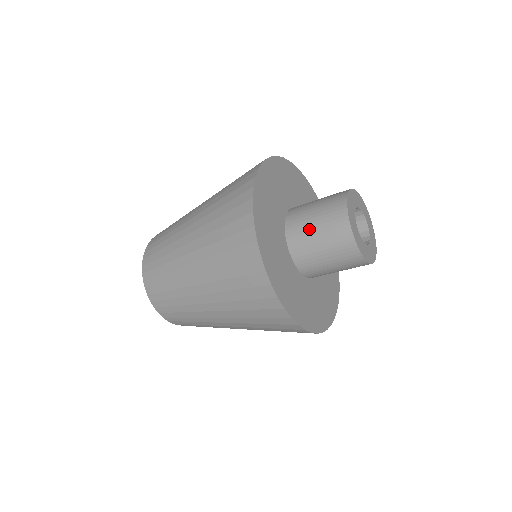
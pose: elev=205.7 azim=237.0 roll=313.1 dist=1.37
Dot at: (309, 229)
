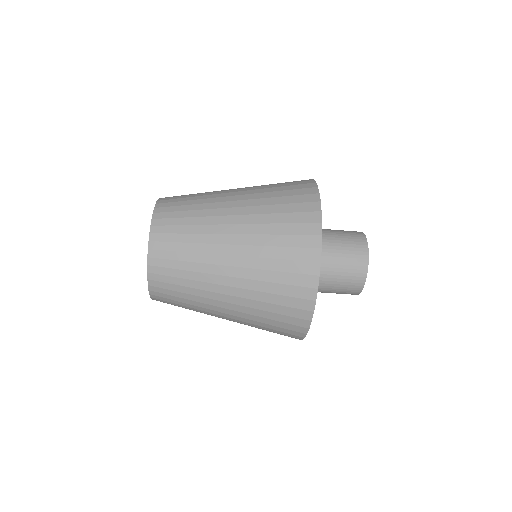
Dot at: (334, 247)
